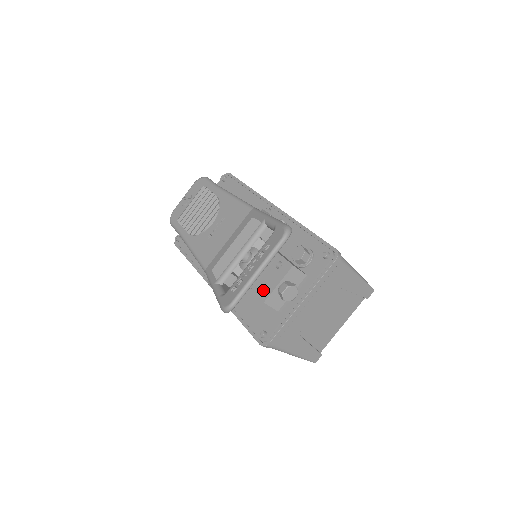
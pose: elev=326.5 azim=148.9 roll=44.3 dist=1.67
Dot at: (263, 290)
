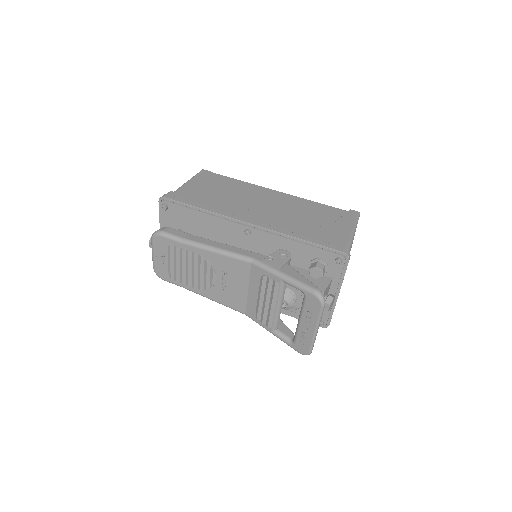
Dot at: occluded
